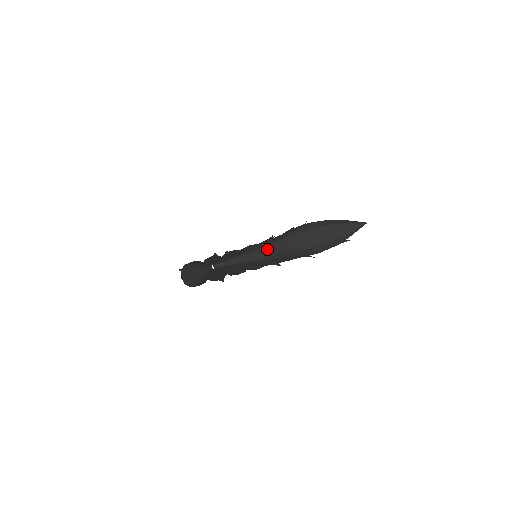
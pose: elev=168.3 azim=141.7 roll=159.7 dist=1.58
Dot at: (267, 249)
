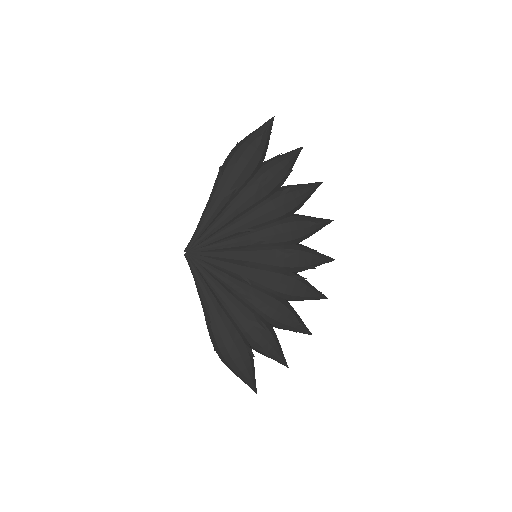
Dot at: (211, 194)
